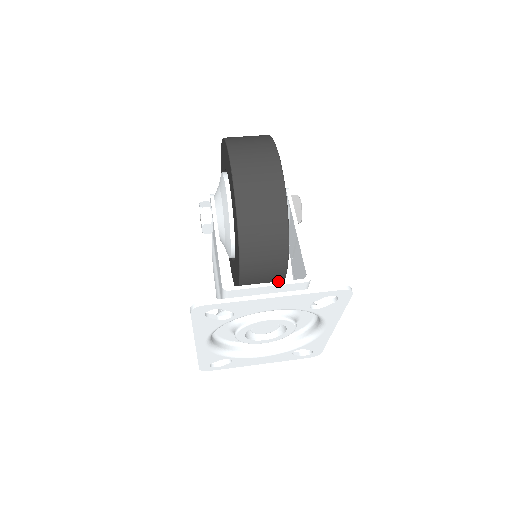
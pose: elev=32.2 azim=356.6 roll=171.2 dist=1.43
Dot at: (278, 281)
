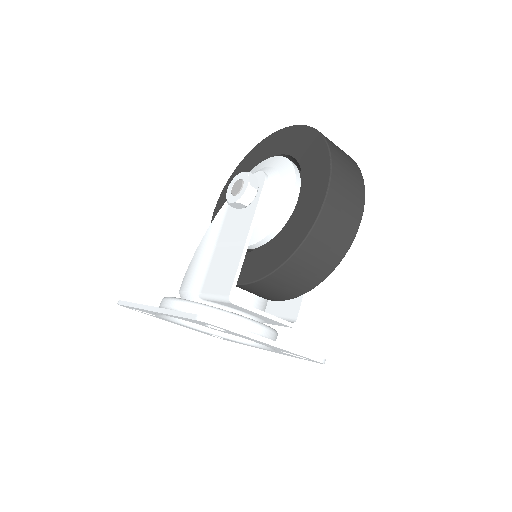
Dot at: (262, 297)
